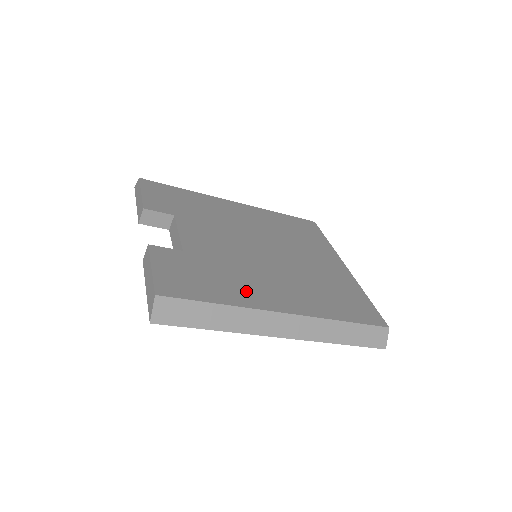
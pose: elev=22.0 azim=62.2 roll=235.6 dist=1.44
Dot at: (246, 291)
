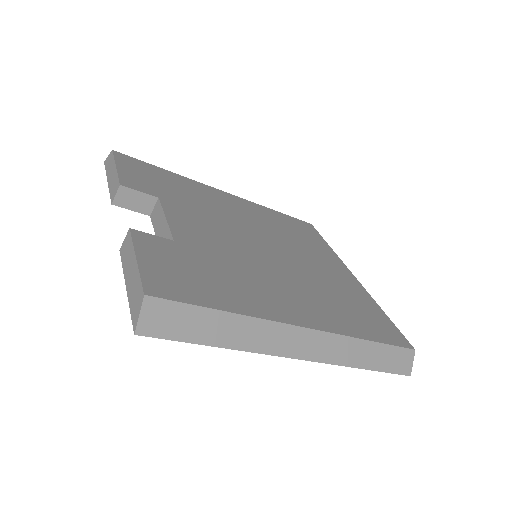
Dot at: (256, 297)
